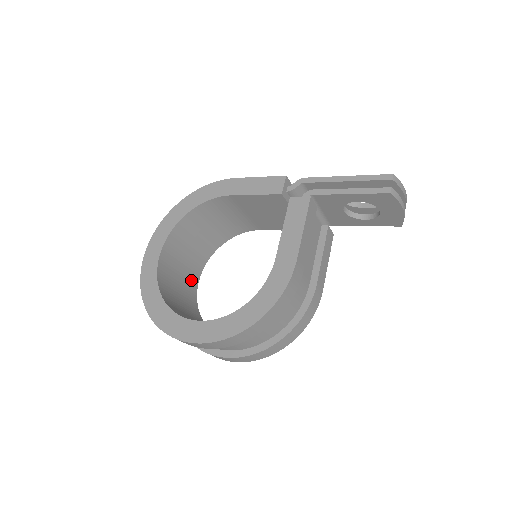
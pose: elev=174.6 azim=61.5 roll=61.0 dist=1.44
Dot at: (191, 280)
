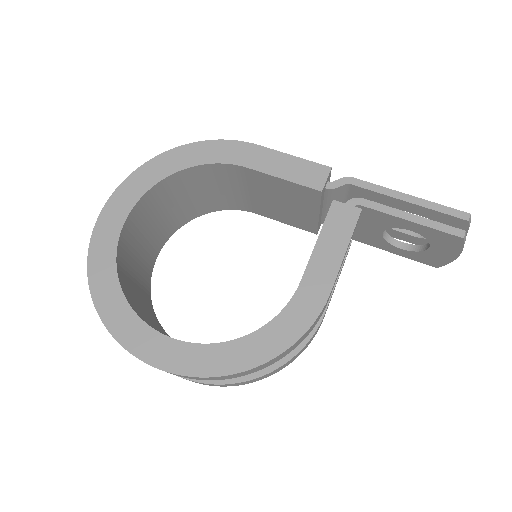
Dot at: (150, 255)
